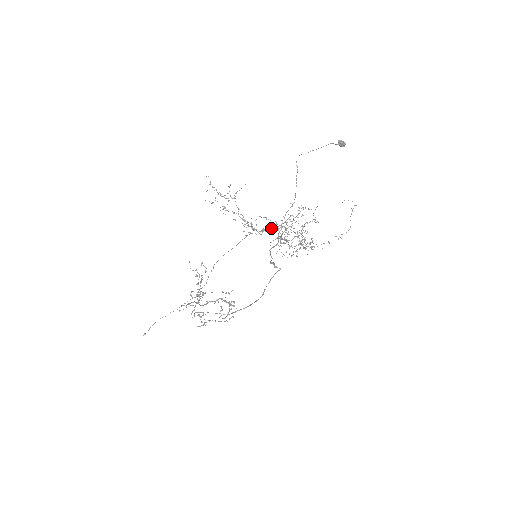
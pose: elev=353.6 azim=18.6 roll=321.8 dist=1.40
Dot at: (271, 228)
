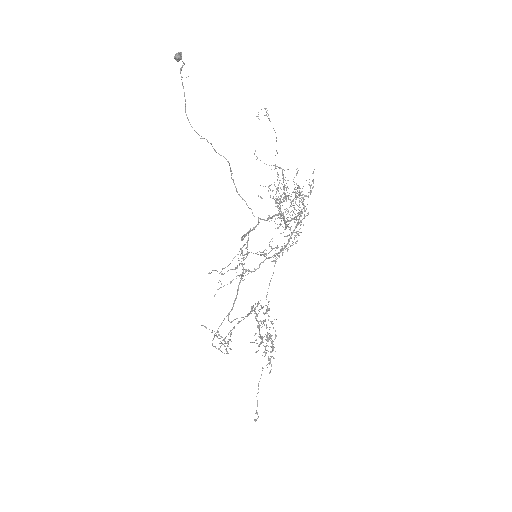
Dot at: occluded
